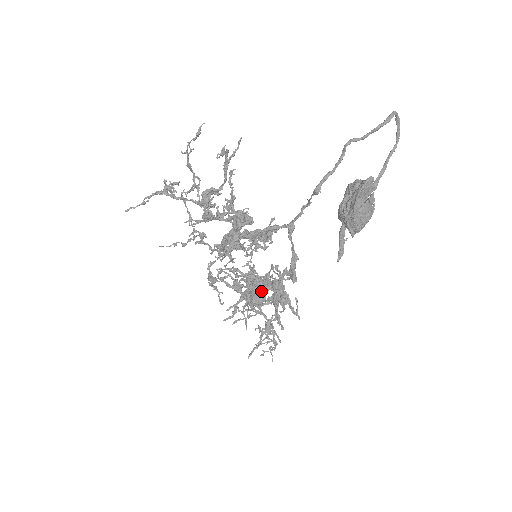
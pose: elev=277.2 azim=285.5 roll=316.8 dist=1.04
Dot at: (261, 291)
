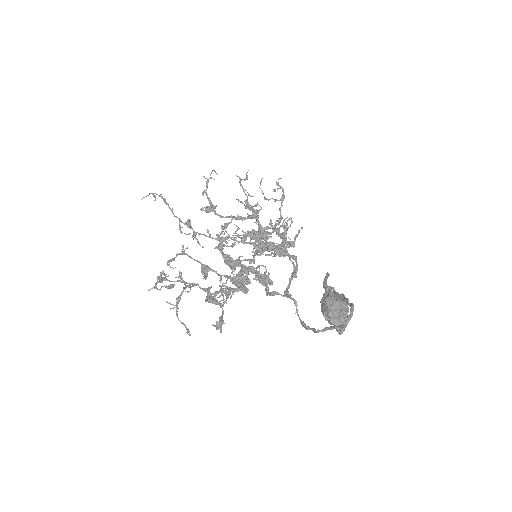
Dot at: (271, 254)
